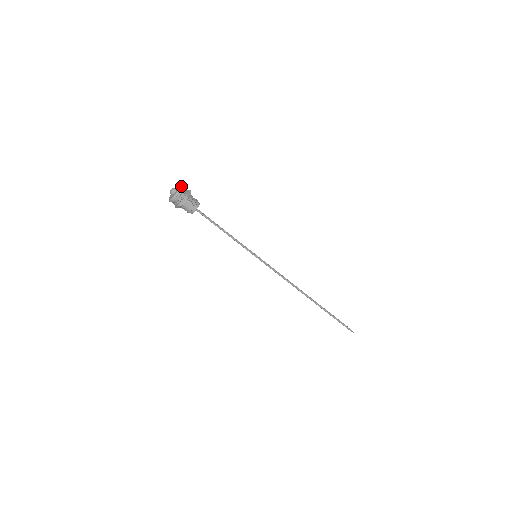
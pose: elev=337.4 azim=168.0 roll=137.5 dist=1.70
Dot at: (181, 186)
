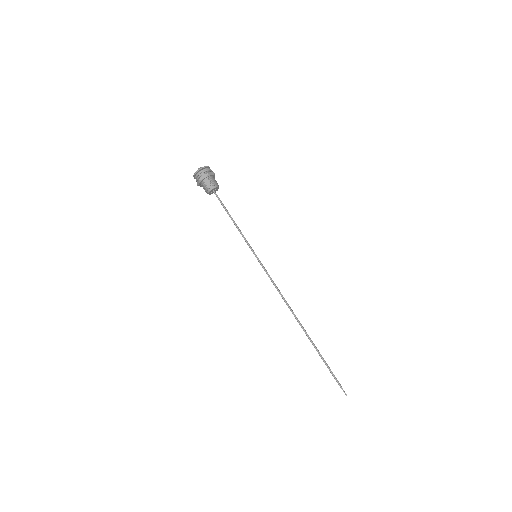
Dot at: (207, 166)
